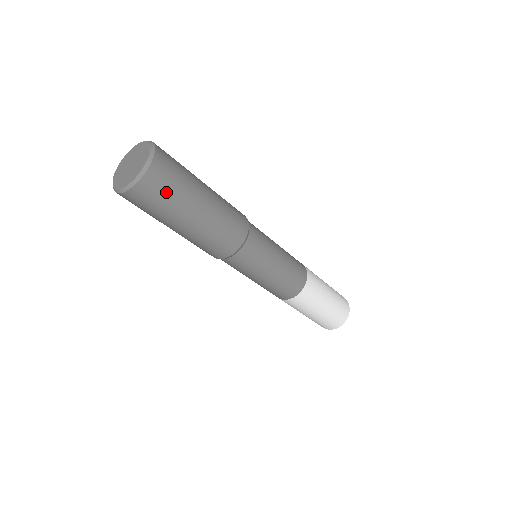
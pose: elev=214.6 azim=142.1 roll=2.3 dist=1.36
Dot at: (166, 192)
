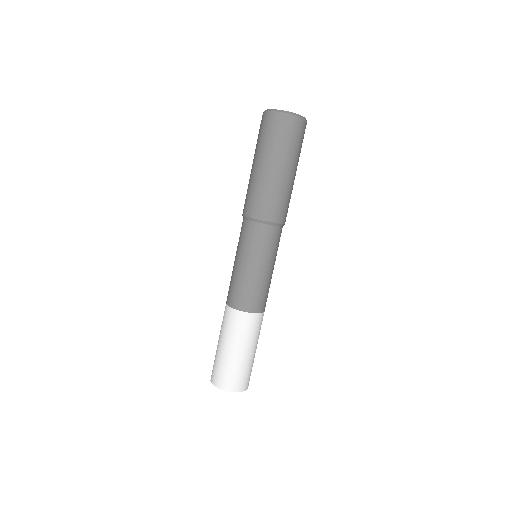
Dot at: (302, 142)
